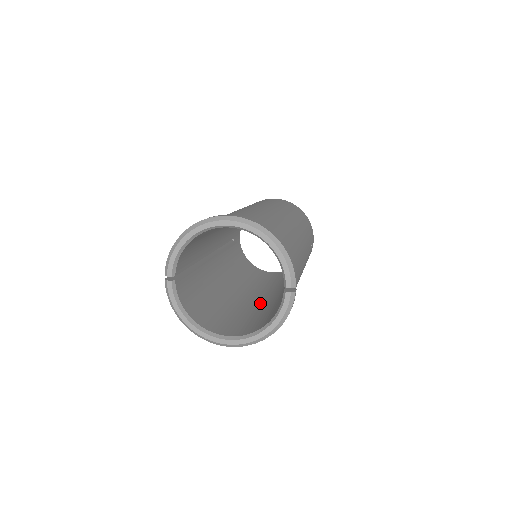
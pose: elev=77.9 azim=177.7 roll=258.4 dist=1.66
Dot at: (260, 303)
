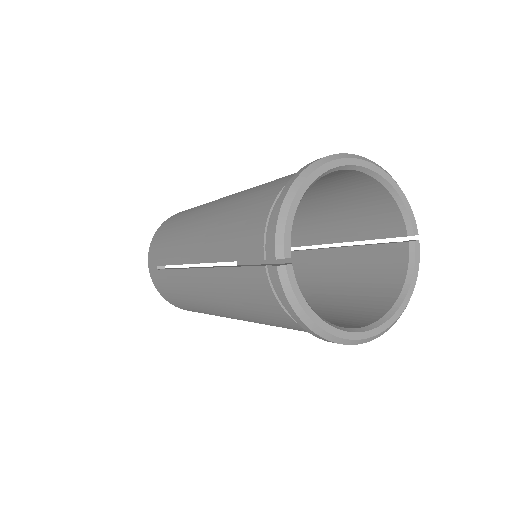
Dot at: occluded
